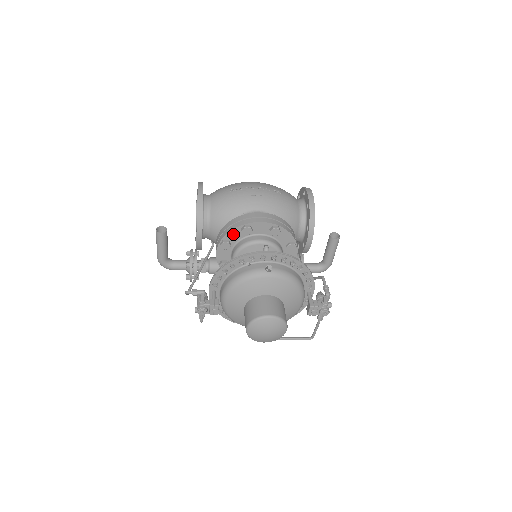
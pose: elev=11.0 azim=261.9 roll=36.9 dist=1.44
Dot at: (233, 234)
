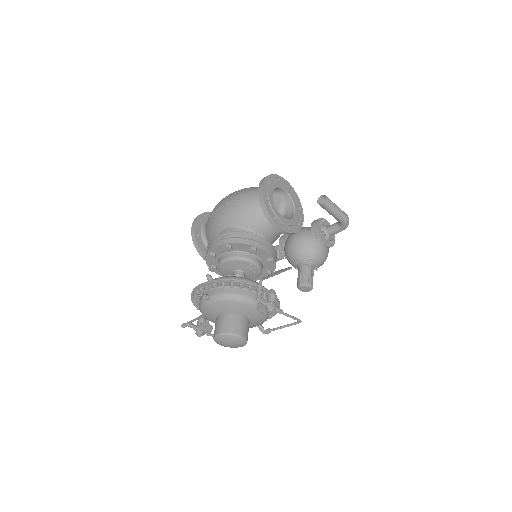
Dot at: (209, 261)
